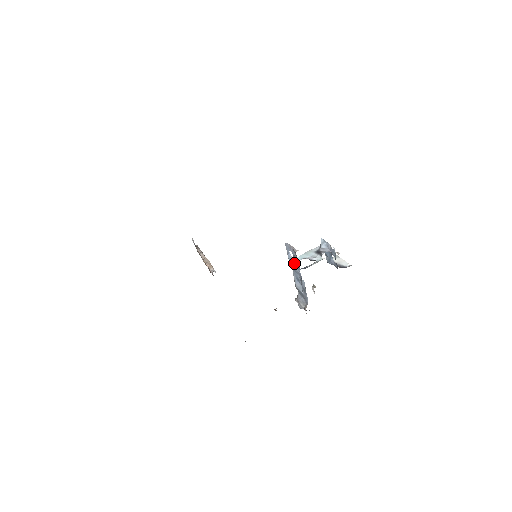
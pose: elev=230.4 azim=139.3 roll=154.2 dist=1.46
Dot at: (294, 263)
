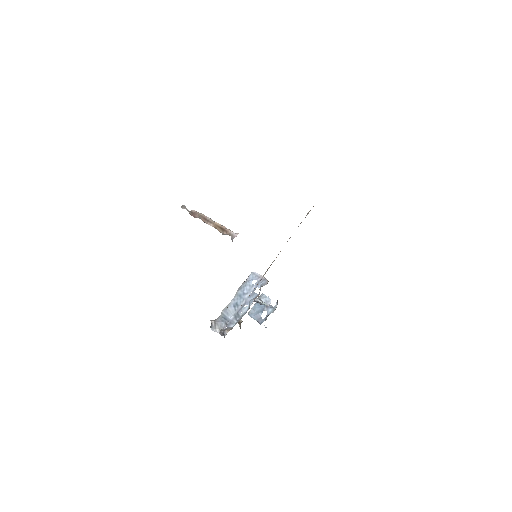
Dot at: (249, 290)
